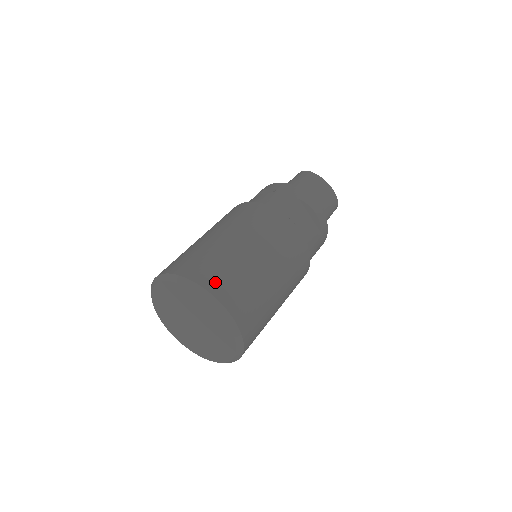
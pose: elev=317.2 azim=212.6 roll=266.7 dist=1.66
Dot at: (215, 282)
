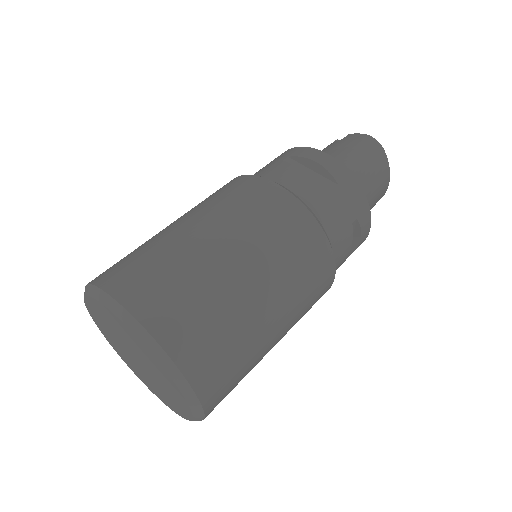
Dot at: (207, 372)
